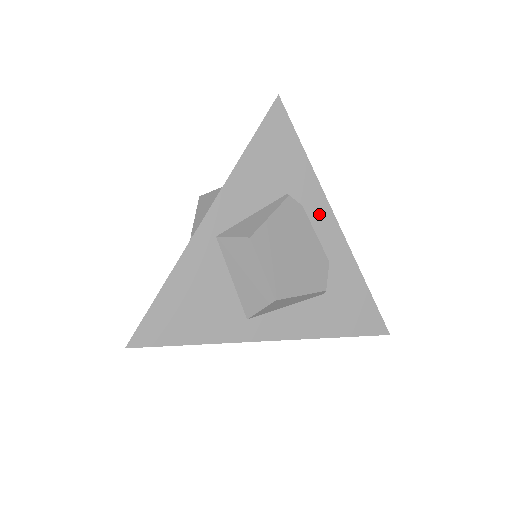
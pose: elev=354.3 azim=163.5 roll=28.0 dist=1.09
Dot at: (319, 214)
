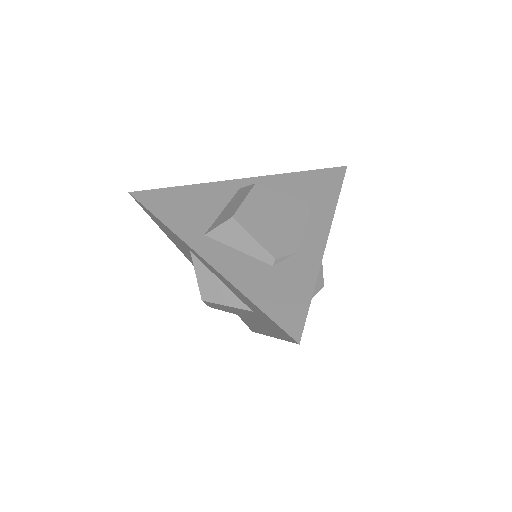
Dot at: (318, 225)
